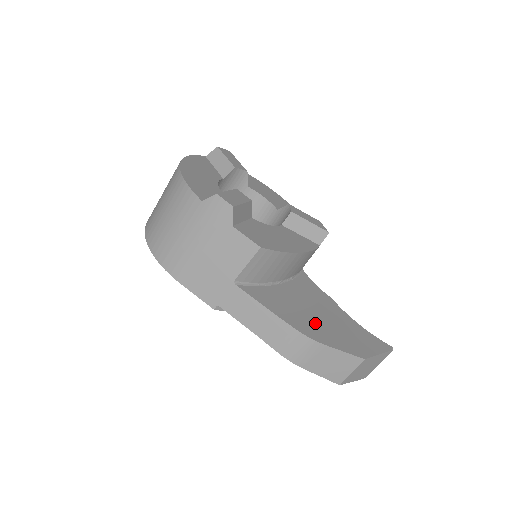
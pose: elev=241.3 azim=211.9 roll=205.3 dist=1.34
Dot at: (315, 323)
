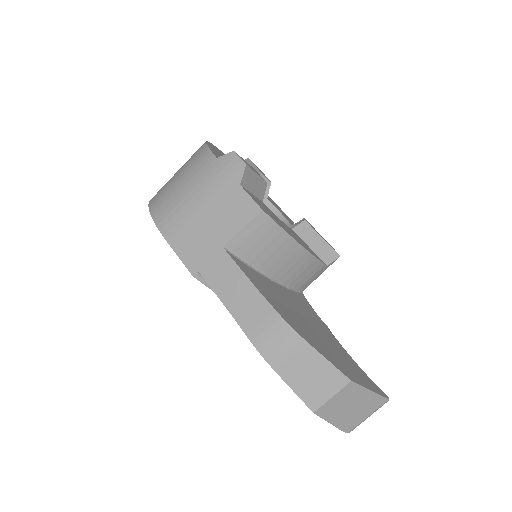
Dot at: (301, 324)
